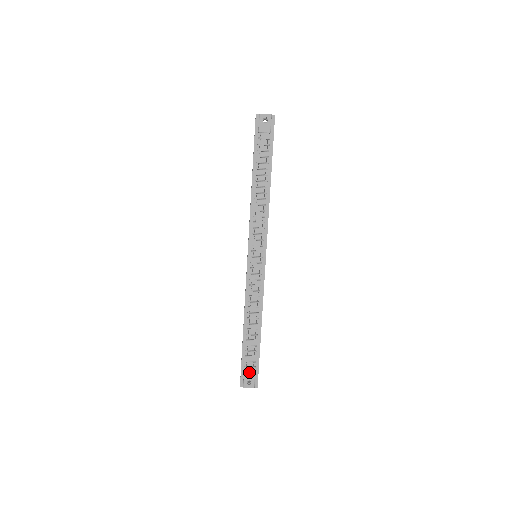
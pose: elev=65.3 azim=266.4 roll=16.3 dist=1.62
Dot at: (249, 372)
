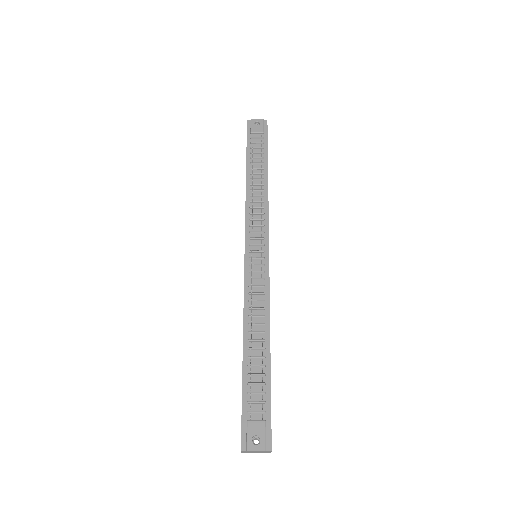
Dot at: (255, 420)
